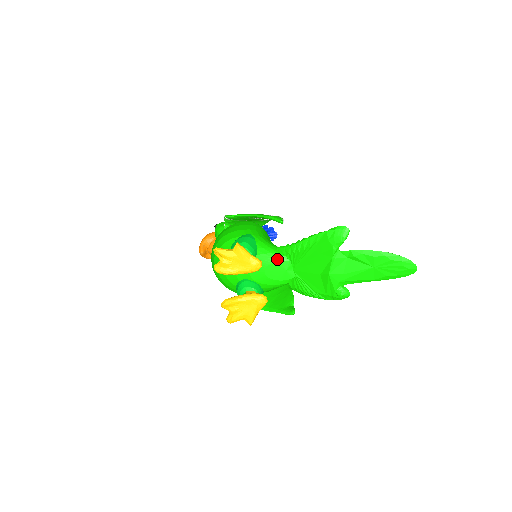
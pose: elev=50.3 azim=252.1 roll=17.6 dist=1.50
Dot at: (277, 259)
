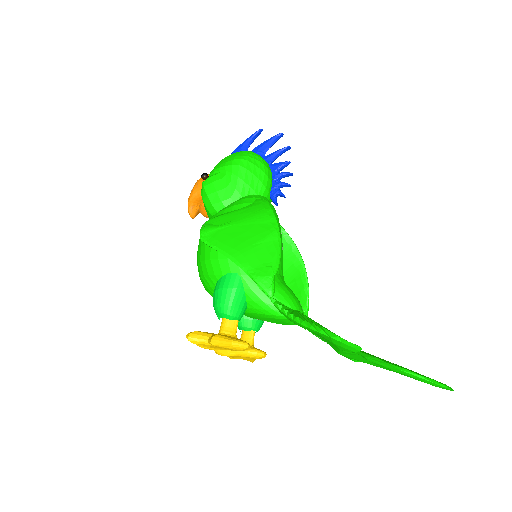
Dot at: (273, 317)
